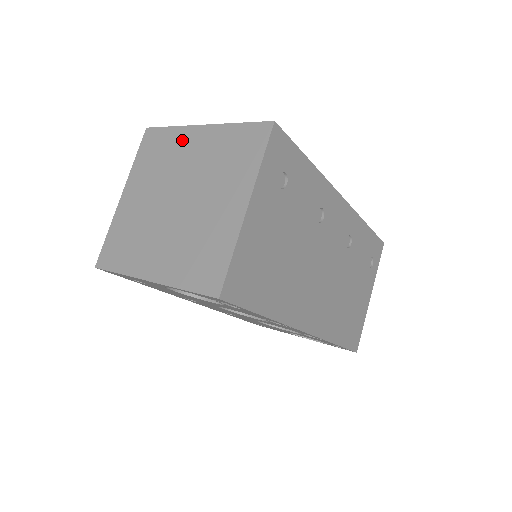
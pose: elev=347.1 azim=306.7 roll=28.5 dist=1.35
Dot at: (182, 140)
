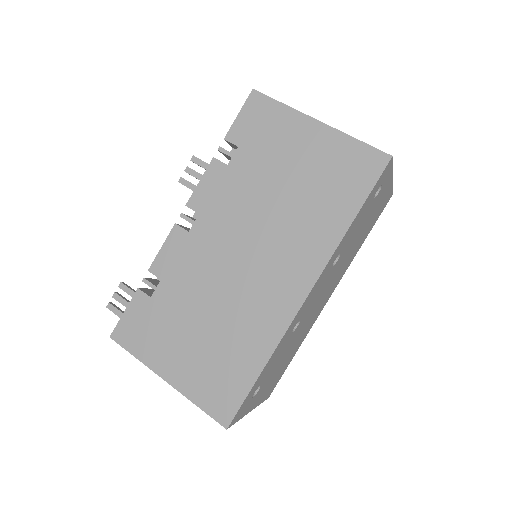
Dot at: occluded
